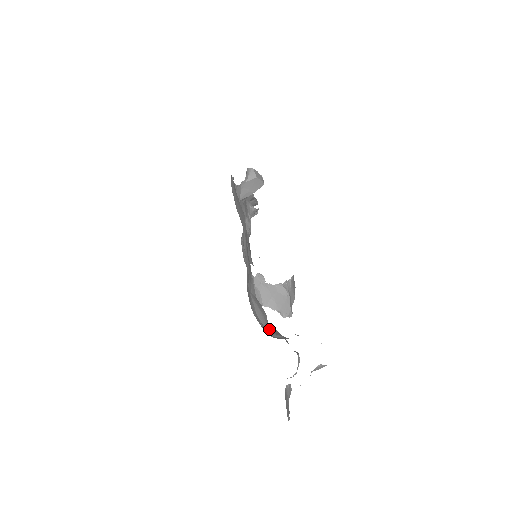
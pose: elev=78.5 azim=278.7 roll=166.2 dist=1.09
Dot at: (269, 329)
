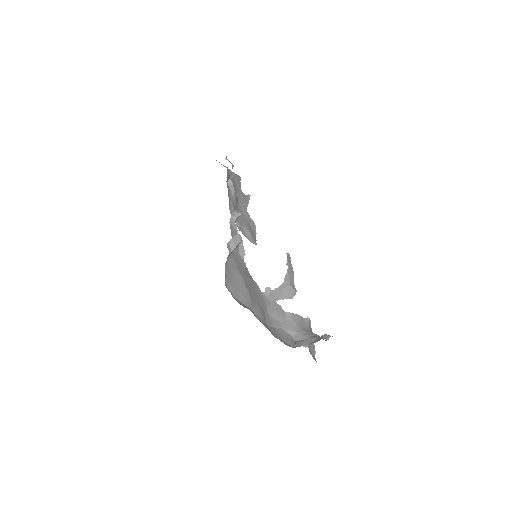
Dot at: (287, 320)
